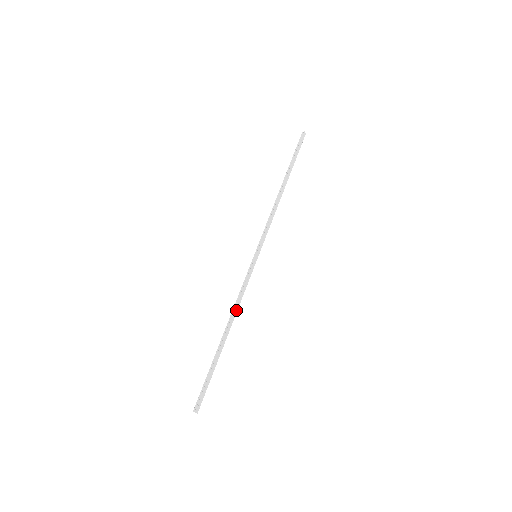
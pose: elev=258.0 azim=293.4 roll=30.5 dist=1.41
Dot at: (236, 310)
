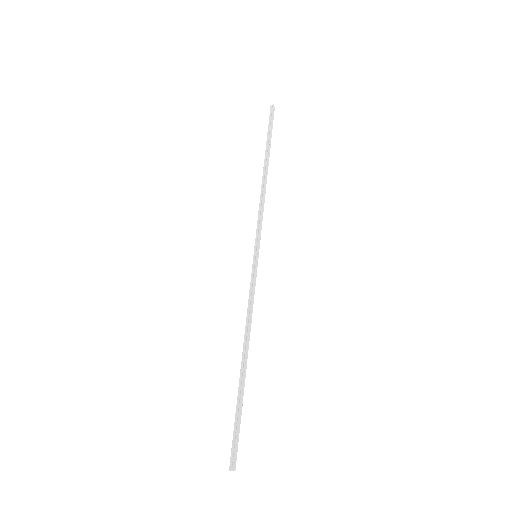
Dot at: (249, 326)
